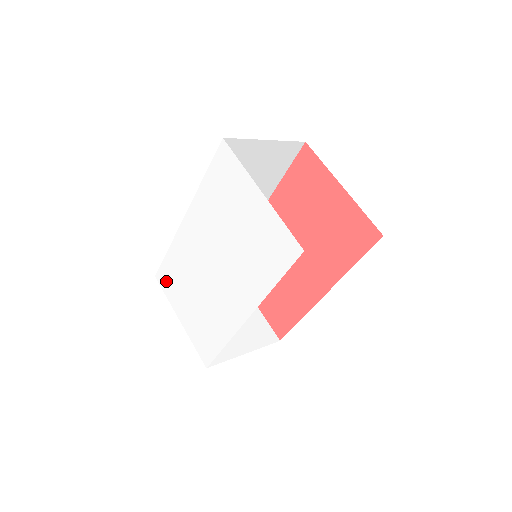
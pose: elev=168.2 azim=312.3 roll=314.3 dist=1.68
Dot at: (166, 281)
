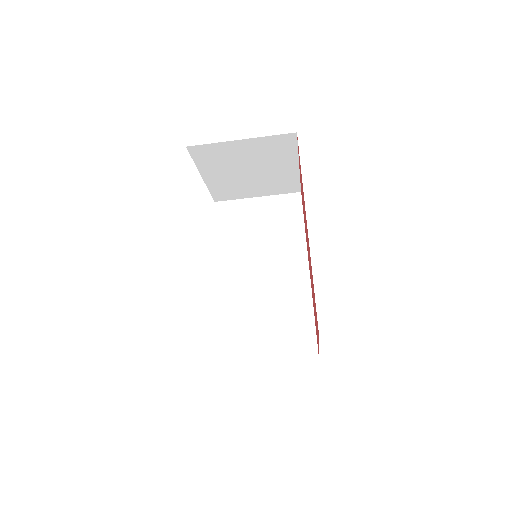
Dot at: occluded
